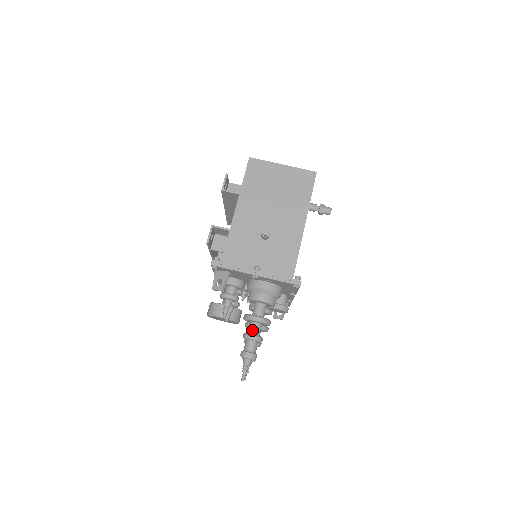
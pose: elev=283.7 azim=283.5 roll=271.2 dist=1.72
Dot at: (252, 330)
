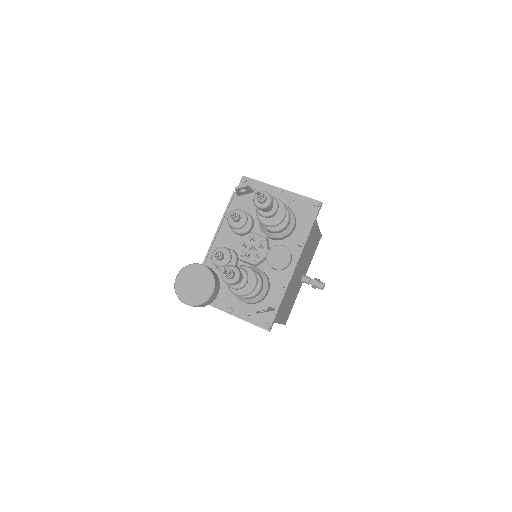
Dot at: occluded
